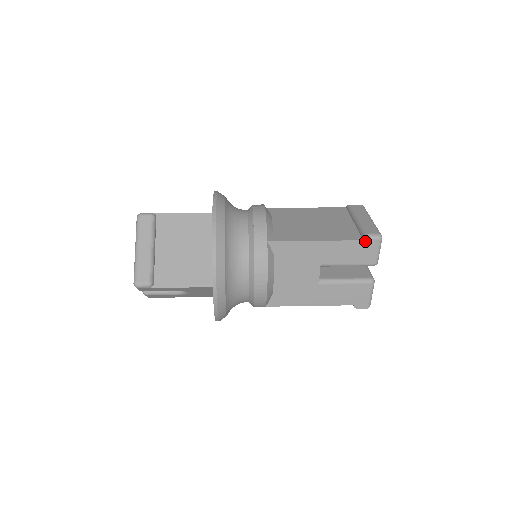
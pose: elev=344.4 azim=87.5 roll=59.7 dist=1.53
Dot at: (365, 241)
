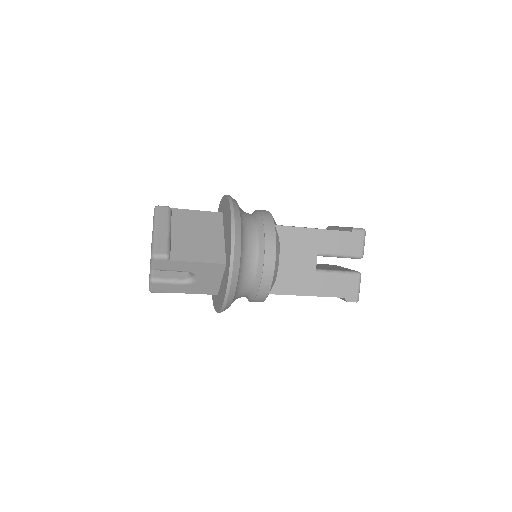
Dot at: (353, 233)
